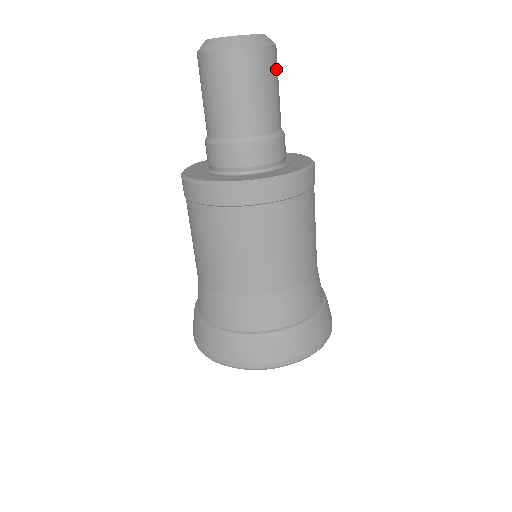
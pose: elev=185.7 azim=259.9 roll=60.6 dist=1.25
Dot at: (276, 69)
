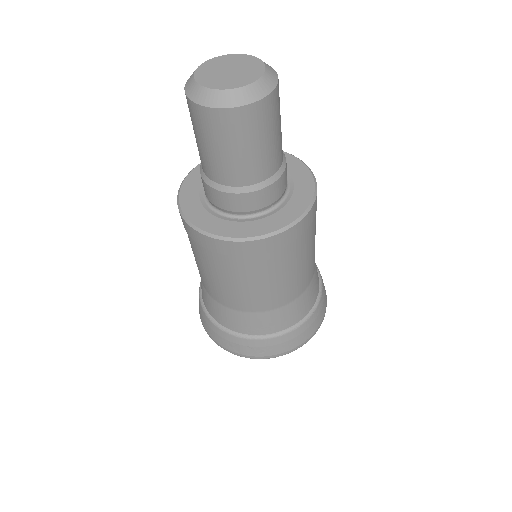
Dot at: (270, 119)
